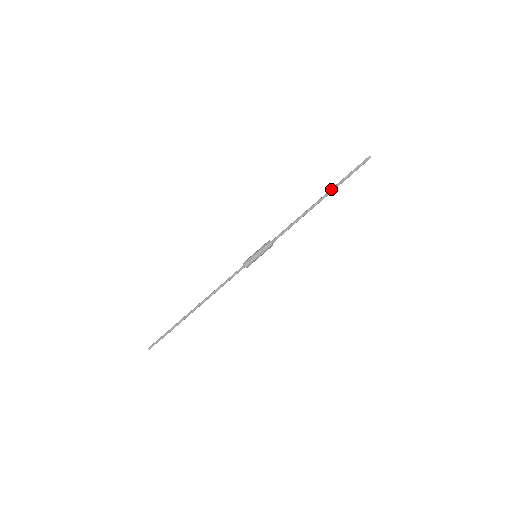
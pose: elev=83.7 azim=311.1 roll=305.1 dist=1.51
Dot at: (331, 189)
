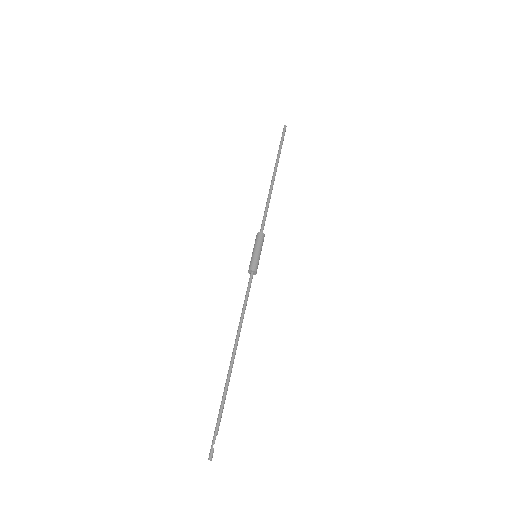
Dot at: (275, 164)
